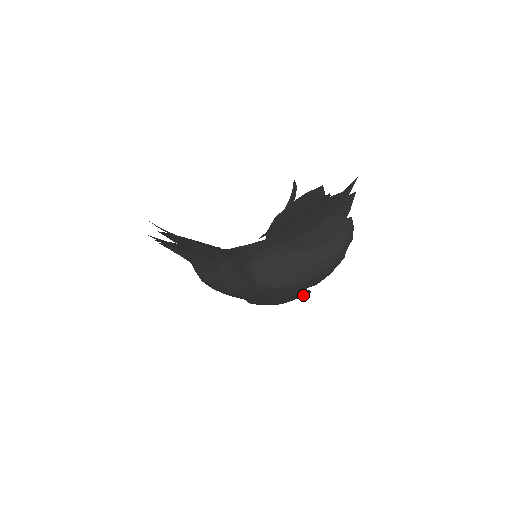
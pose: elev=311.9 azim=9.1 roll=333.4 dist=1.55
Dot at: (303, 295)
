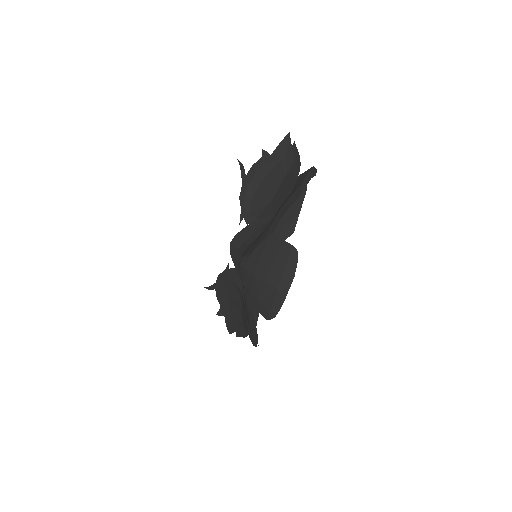
Dot at: (288, 255)
